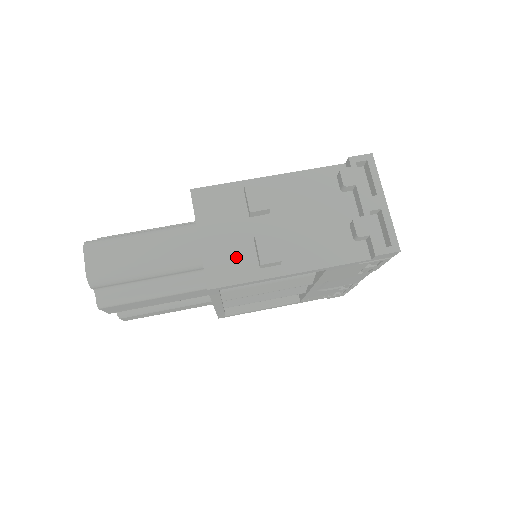
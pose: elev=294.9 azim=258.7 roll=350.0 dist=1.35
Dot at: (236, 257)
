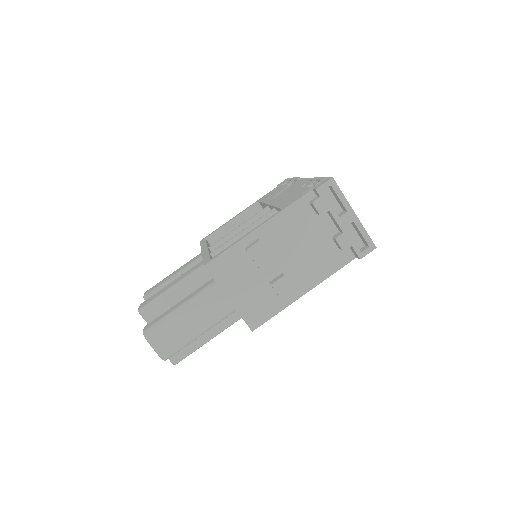
Dot at: (261, 300)
